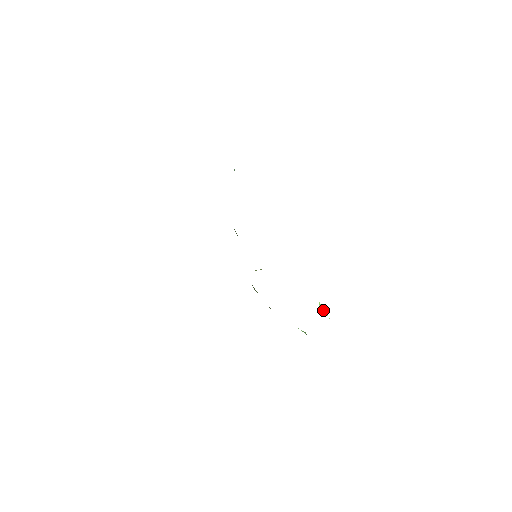
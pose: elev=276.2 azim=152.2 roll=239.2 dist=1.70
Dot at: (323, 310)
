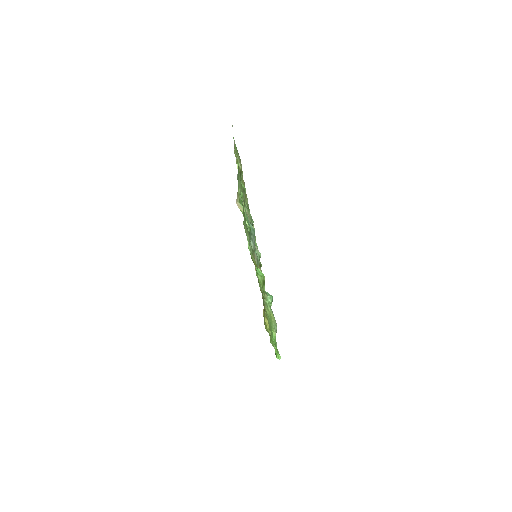
Dot at: (272, 337)
